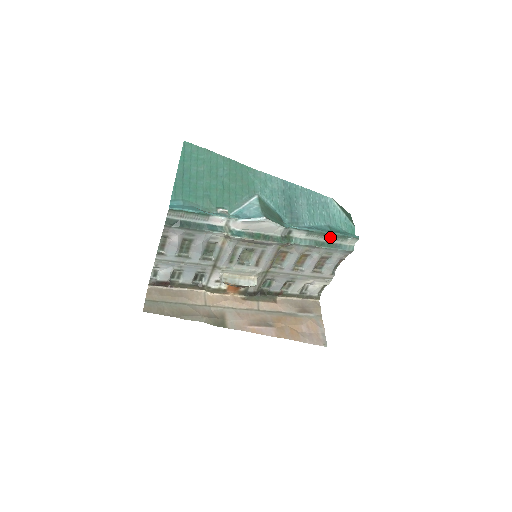
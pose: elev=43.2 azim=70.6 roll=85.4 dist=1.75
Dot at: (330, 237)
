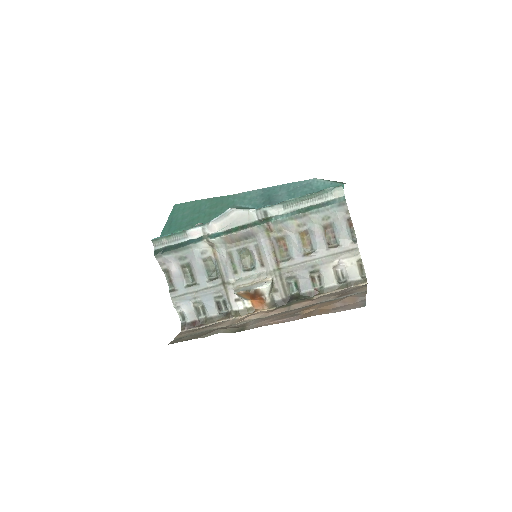
Dot at: (310, 199)
